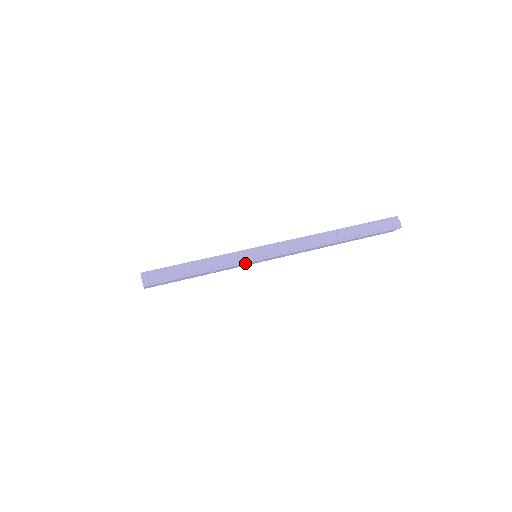
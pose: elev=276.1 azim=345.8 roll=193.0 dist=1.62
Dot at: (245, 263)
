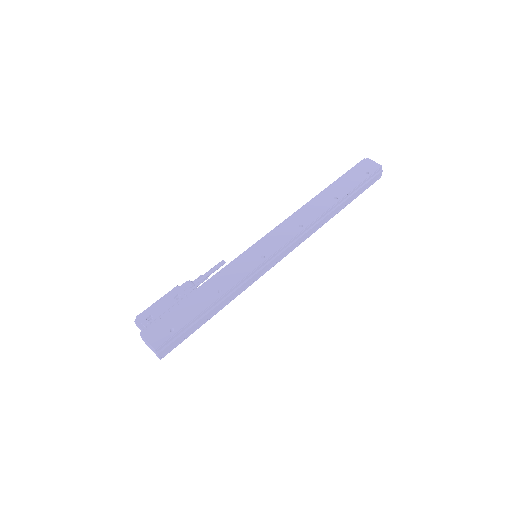
Dot at: occluded
